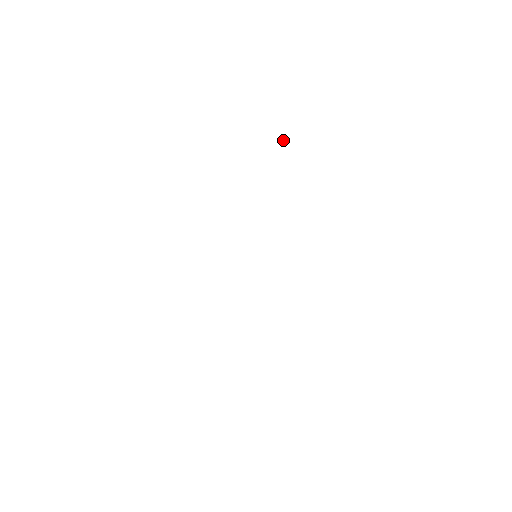
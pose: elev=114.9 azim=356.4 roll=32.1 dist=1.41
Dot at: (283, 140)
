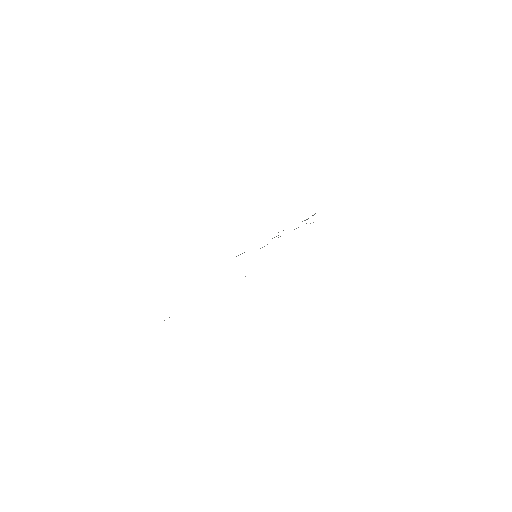
Dot at: occluded
